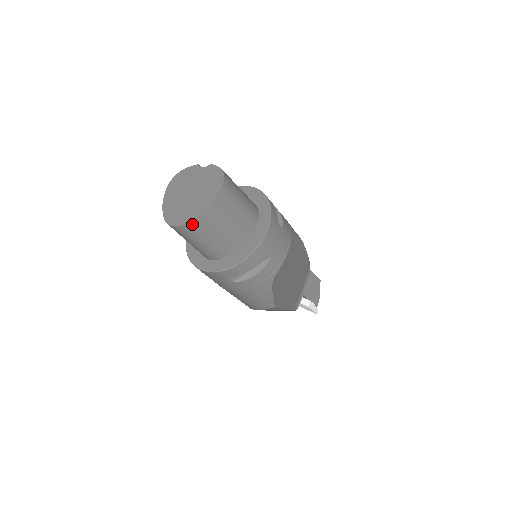
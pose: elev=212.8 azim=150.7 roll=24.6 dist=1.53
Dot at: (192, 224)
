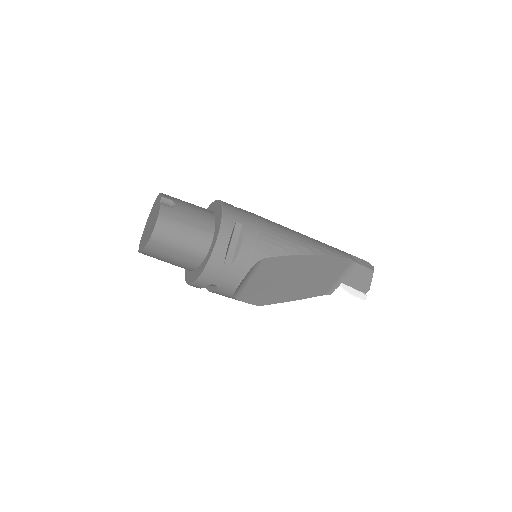
Dot at: (144, 254)
